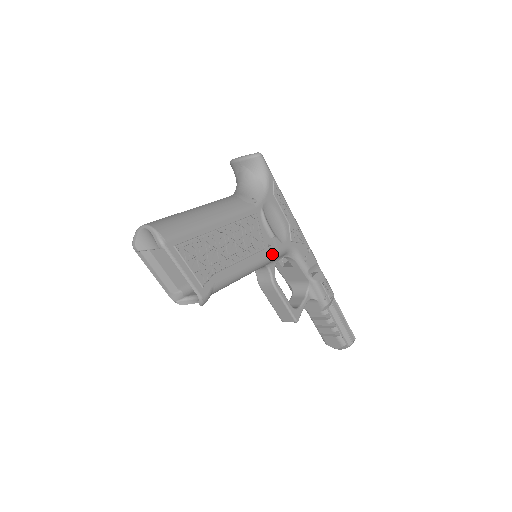
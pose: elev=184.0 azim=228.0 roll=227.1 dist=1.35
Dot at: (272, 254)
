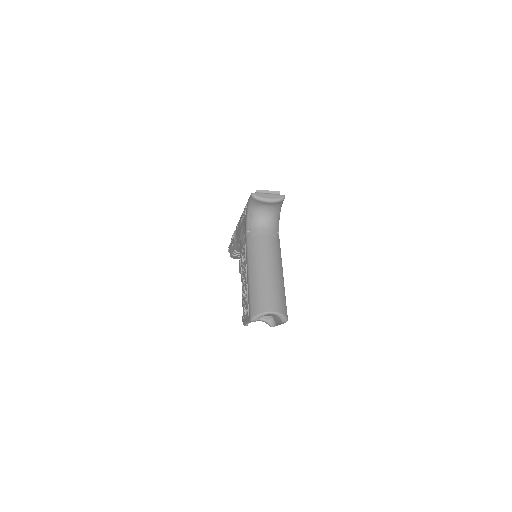
Dot at: occluded
